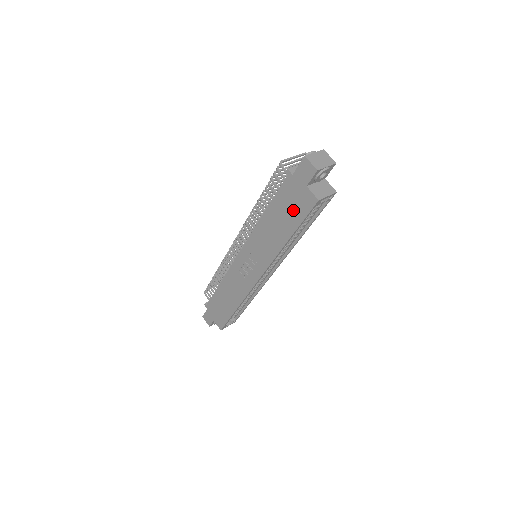
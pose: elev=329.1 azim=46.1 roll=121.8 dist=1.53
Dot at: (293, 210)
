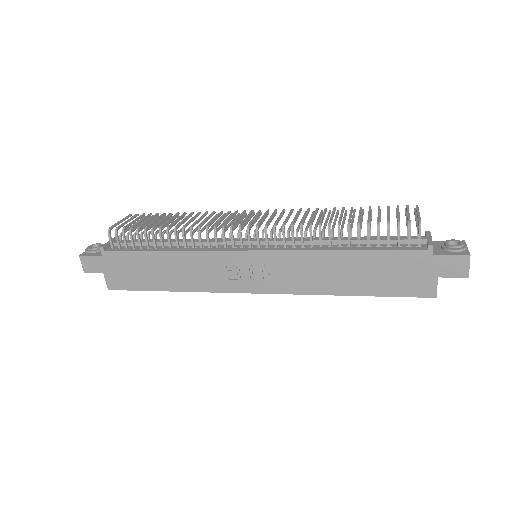
Dot at: (393, 280)
